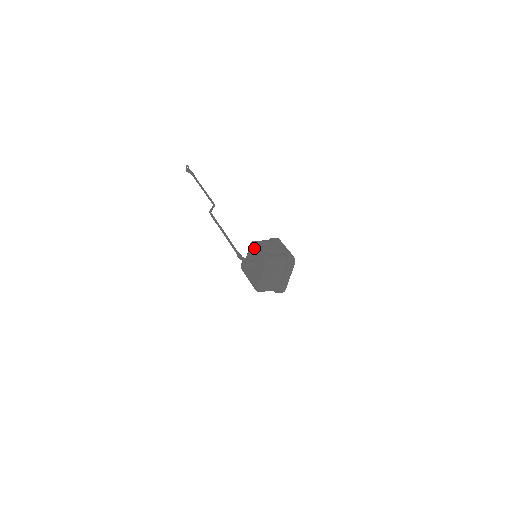
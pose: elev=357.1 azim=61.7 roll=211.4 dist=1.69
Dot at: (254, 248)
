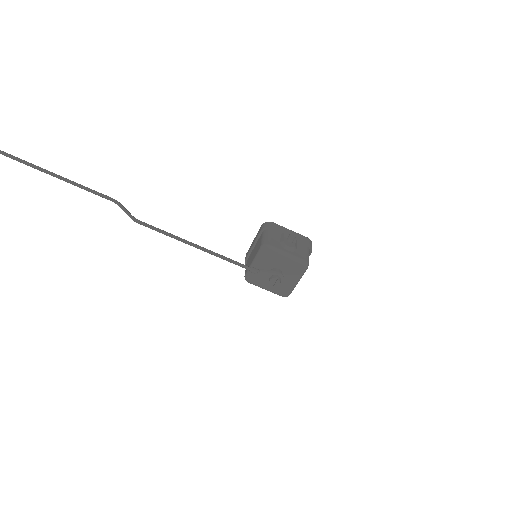
Dot at: (276, 254)
